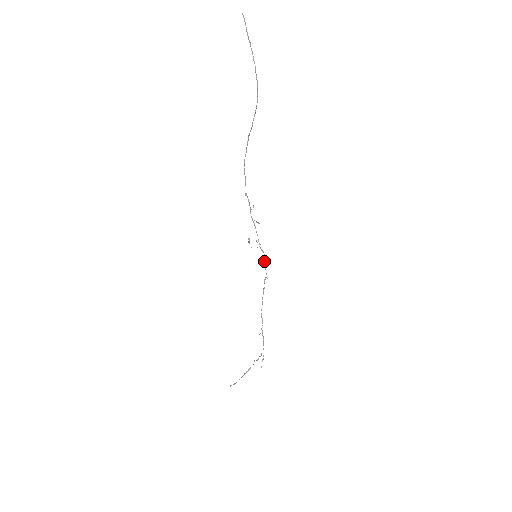
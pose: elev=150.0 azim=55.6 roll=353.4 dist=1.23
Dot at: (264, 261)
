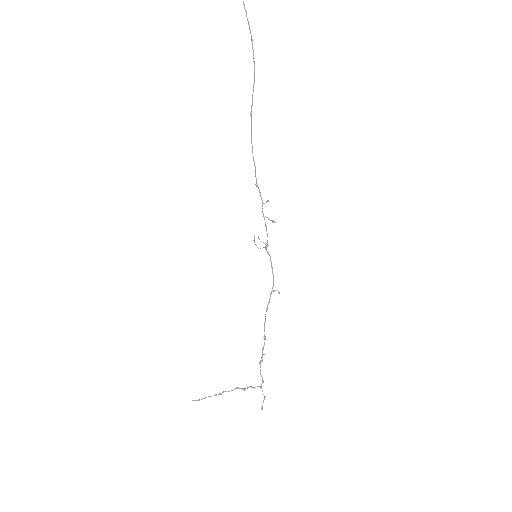
Dot at: (271, 267)
